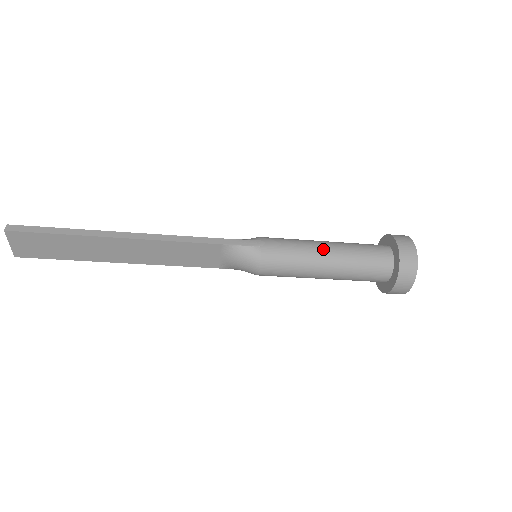
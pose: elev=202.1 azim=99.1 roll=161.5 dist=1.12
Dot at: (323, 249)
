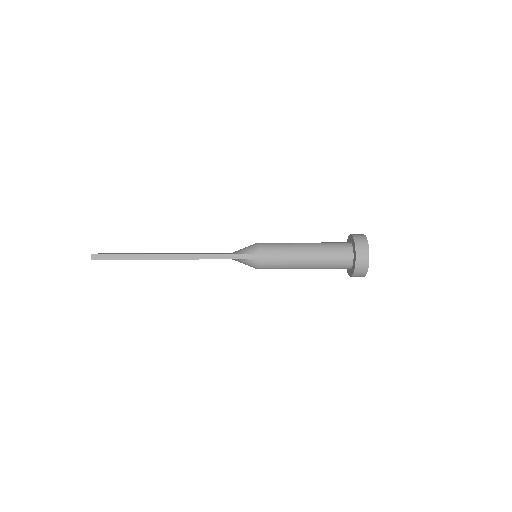
Dot at: (302, 258)
